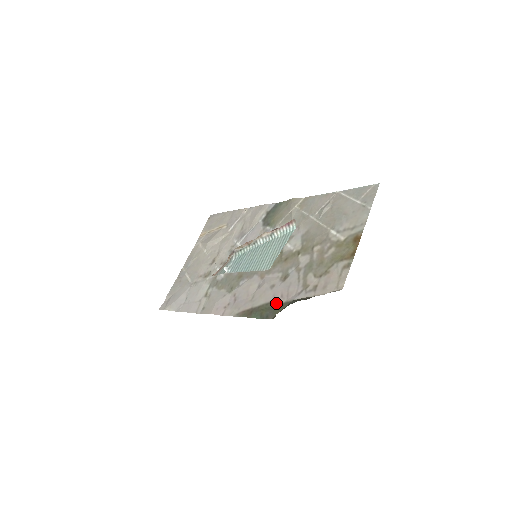
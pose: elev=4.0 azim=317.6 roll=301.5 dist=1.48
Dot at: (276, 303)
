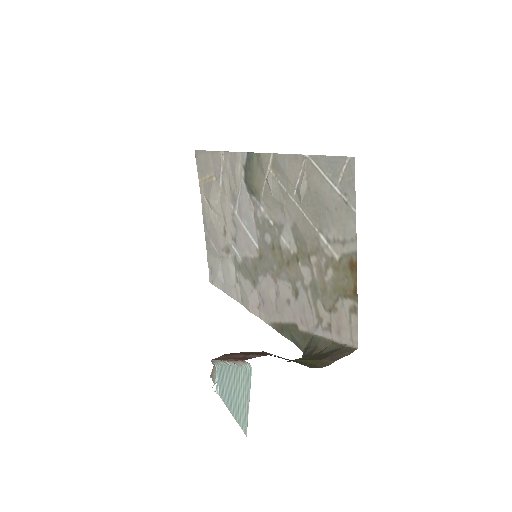
Dot at: (299, 329)
